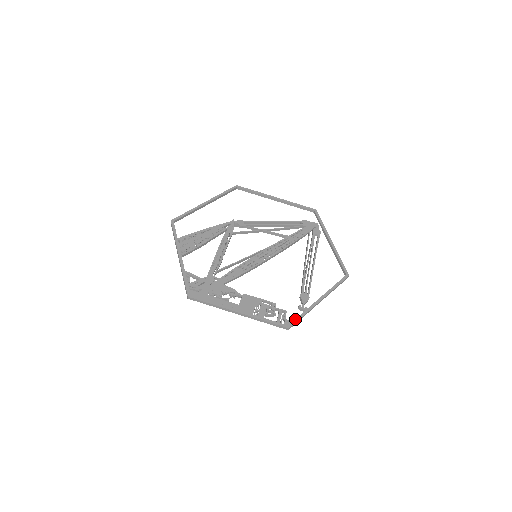
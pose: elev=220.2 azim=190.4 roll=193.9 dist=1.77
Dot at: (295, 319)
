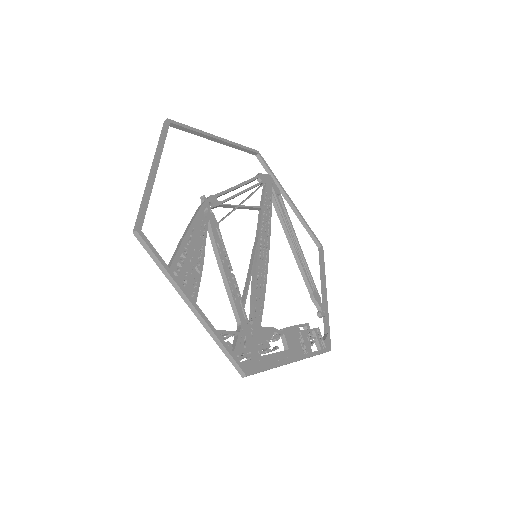
Dot at: (328, 334)
